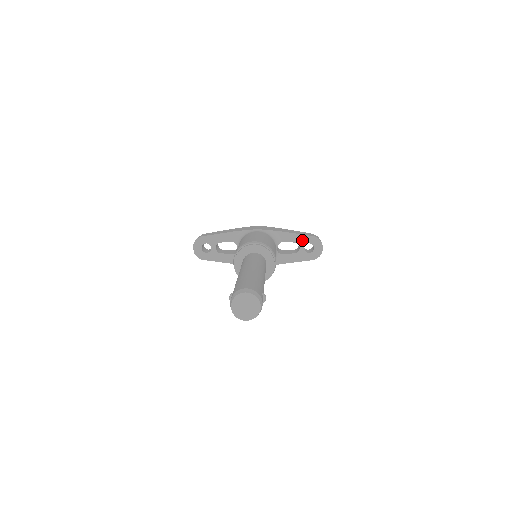
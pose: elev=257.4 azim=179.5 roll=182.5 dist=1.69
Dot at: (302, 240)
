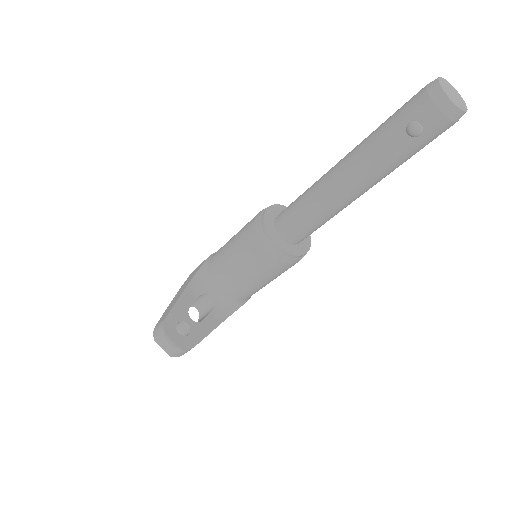
Dot at: occluded
